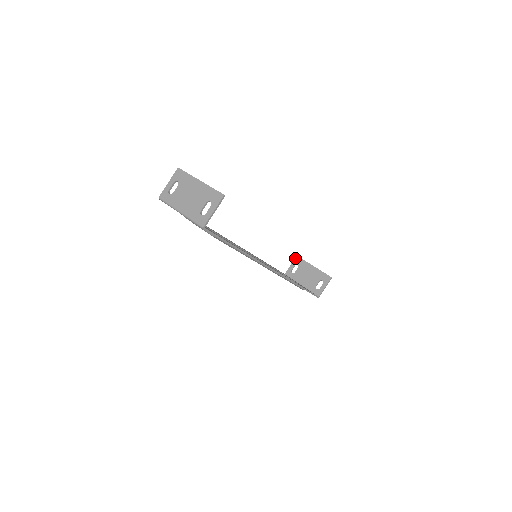
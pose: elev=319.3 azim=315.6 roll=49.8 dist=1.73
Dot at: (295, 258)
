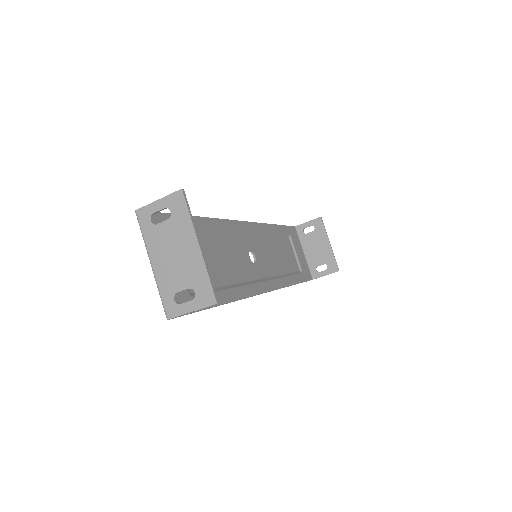
Dot at: (317, 218)
